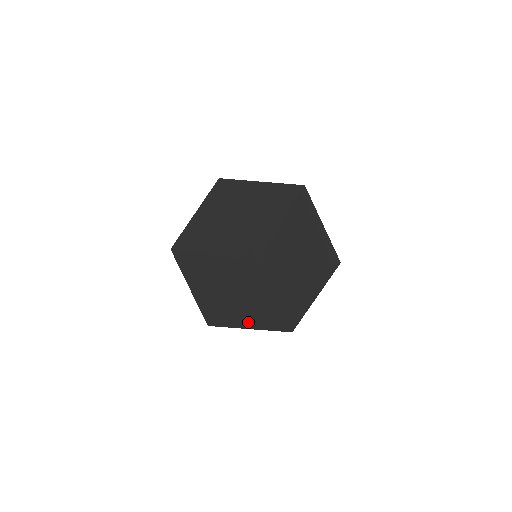
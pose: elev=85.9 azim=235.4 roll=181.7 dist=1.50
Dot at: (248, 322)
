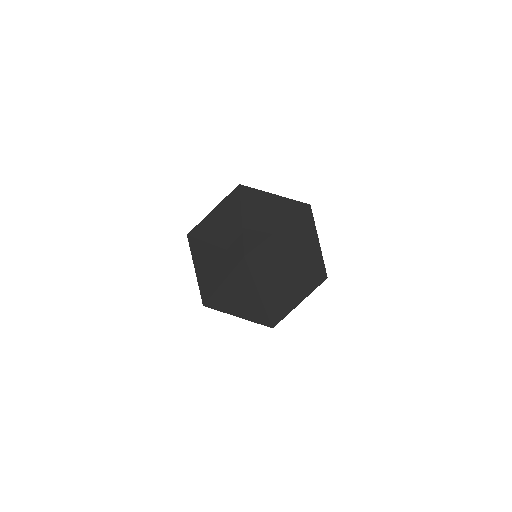
Dot at: (292, 300)
